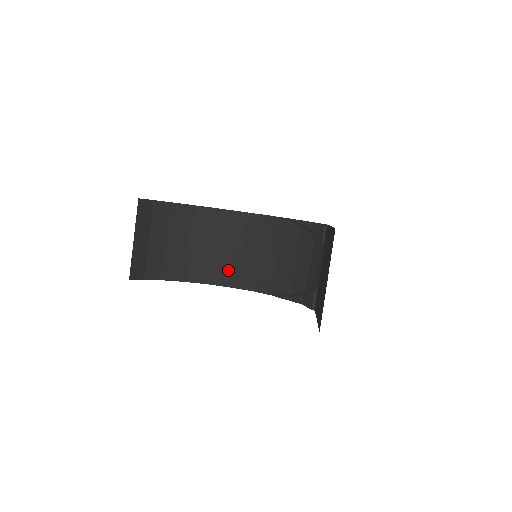
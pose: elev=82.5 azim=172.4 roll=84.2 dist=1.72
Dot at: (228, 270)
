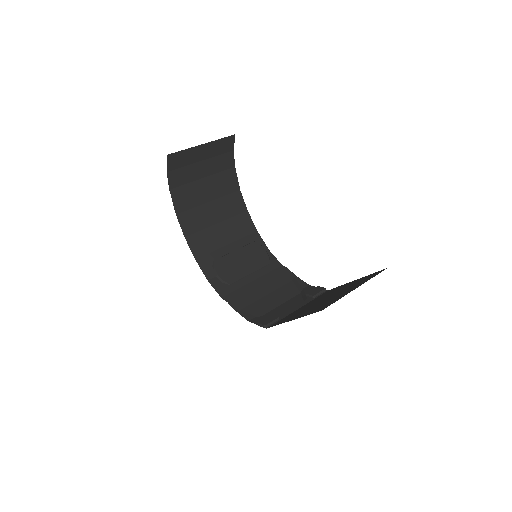
Dot at: (208, 249)
